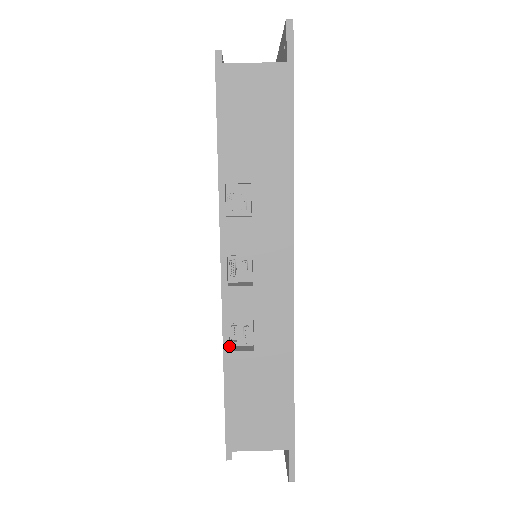
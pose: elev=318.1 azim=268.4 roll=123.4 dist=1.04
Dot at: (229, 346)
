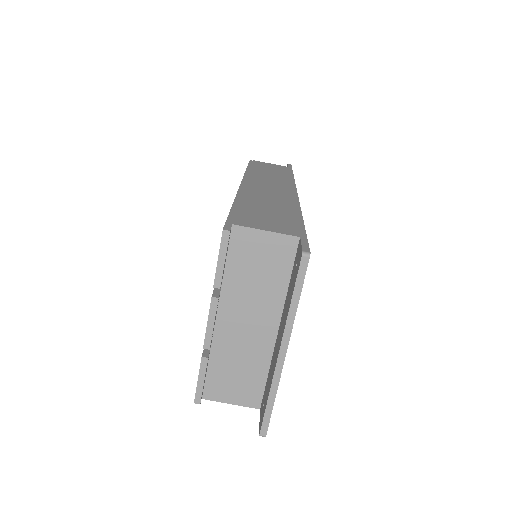
Dot at: occluded
